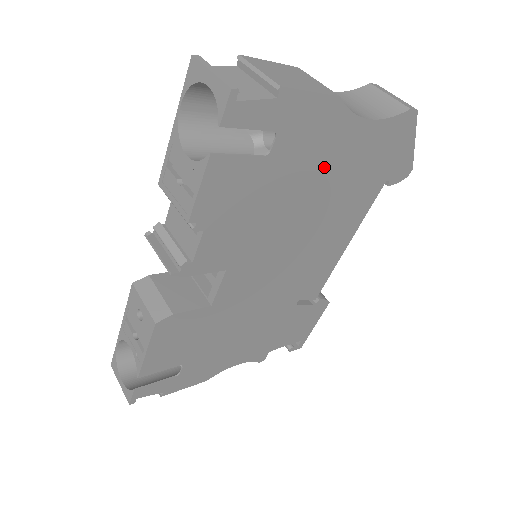
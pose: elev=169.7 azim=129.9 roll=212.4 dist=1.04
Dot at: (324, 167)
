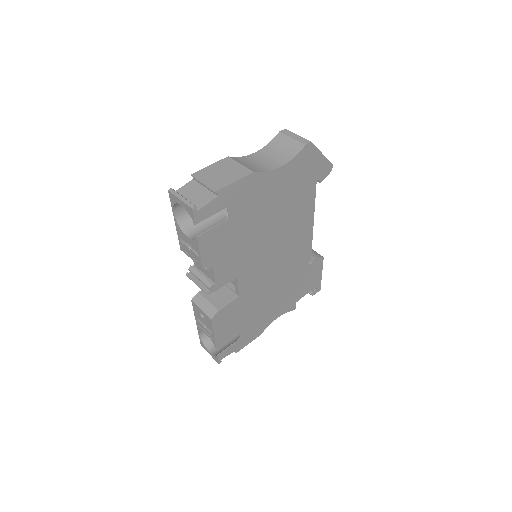
Dot at: (266, 202)
